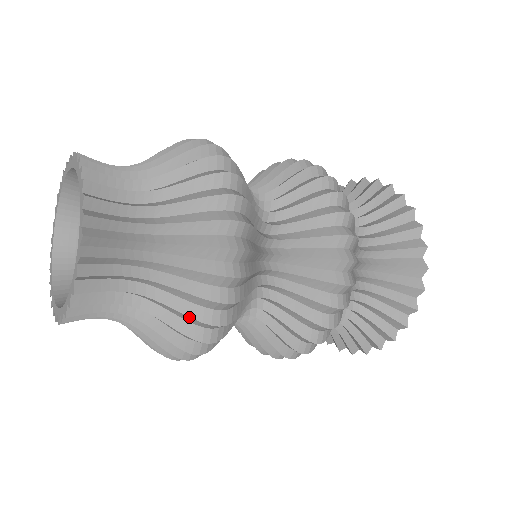
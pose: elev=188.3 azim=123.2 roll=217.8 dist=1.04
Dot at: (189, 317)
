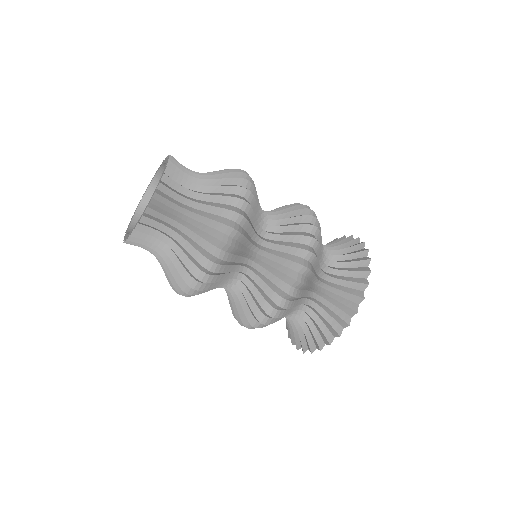
Dot at: (222, 208)
